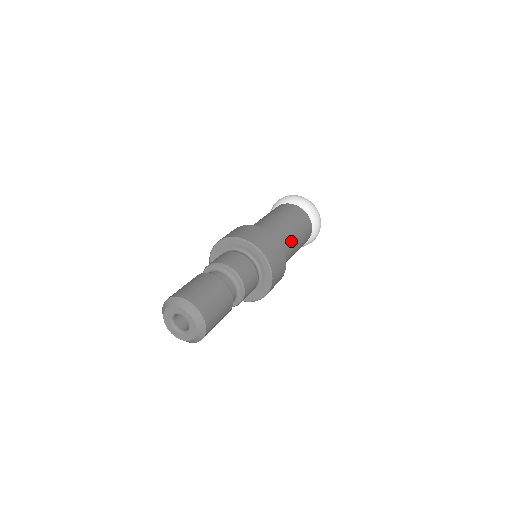
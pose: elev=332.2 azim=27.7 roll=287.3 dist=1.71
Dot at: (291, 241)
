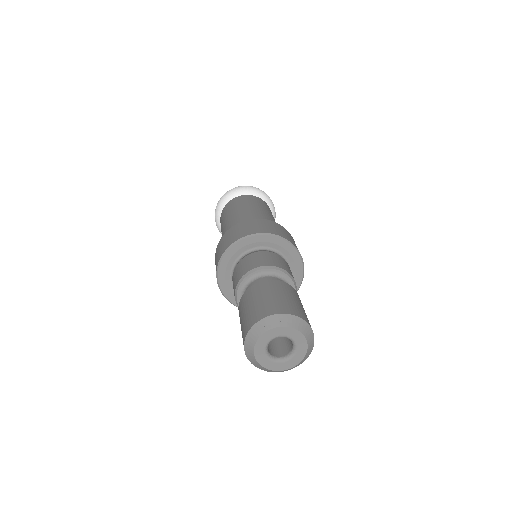
Dot at: (270, 219)
